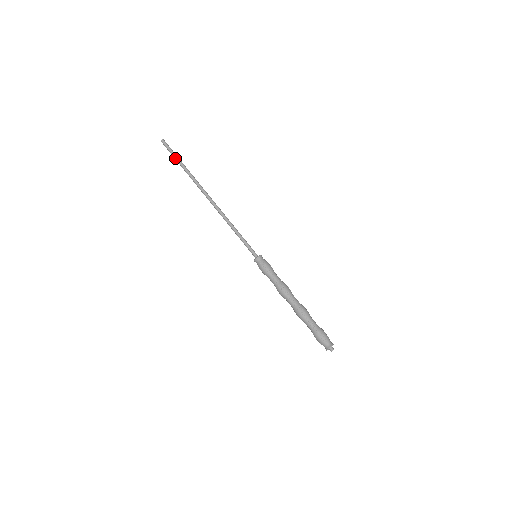
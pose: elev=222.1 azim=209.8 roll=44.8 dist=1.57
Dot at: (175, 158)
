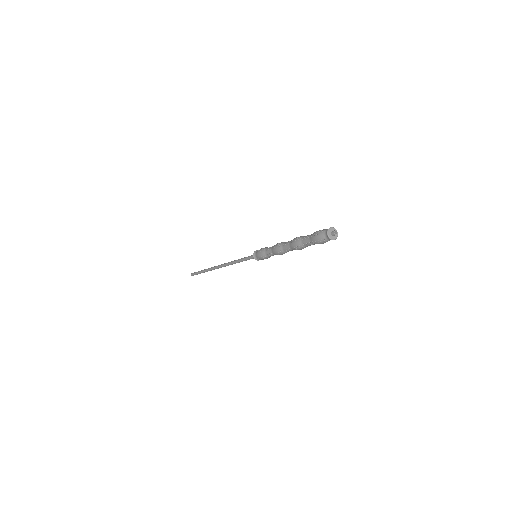
Dot at: (199, 273)
